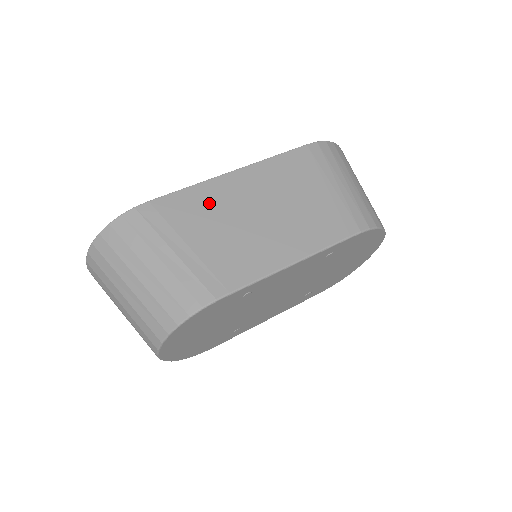
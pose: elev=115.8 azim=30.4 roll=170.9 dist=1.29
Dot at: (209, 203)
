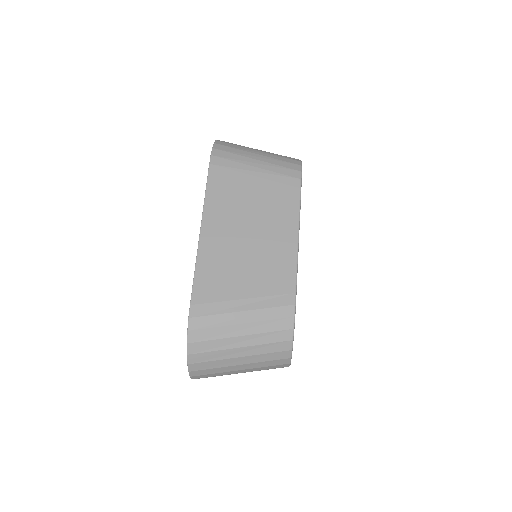
Dot at: (218, 264)
